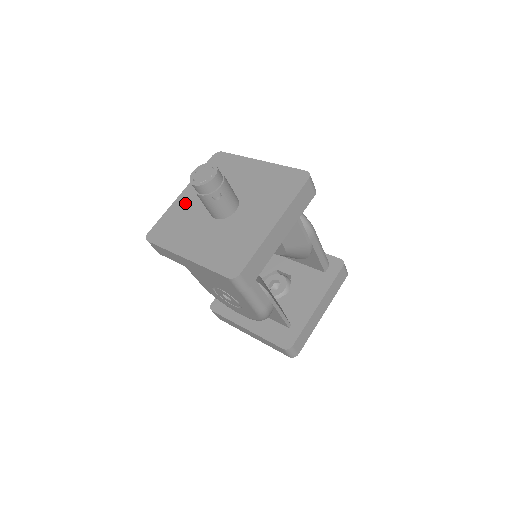
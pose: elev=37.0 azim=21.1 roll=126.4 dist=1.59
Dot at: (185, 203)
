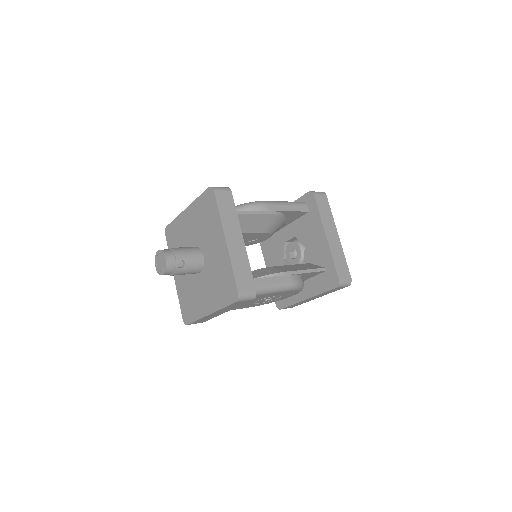
Dot at: (180, 281)
